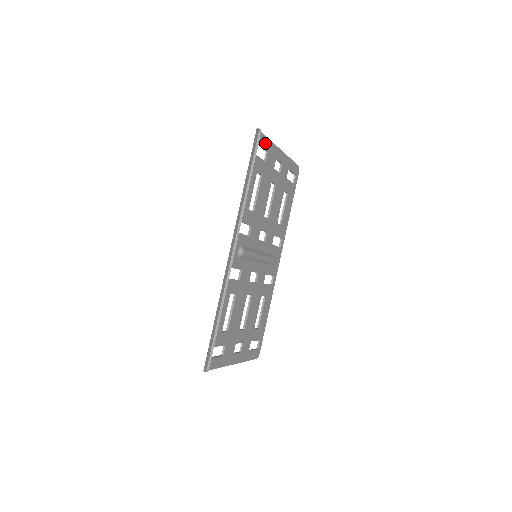
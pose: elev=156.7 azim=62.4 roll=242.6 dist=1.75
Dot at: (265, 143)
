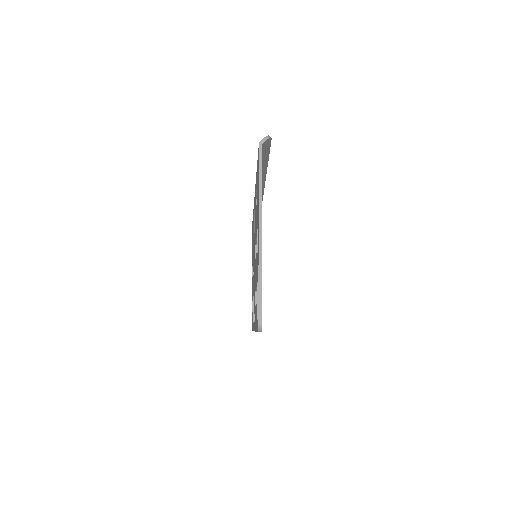
Dot at: occluded
